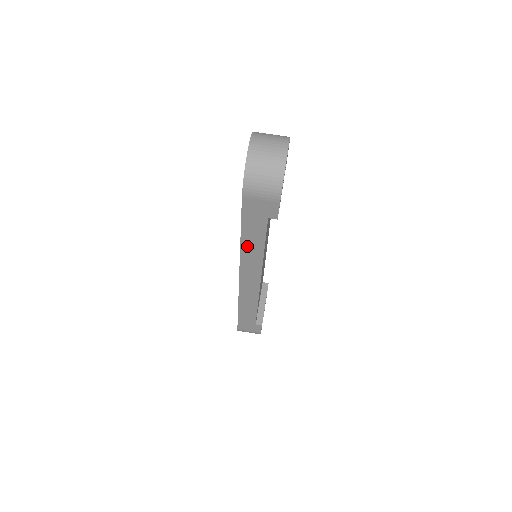
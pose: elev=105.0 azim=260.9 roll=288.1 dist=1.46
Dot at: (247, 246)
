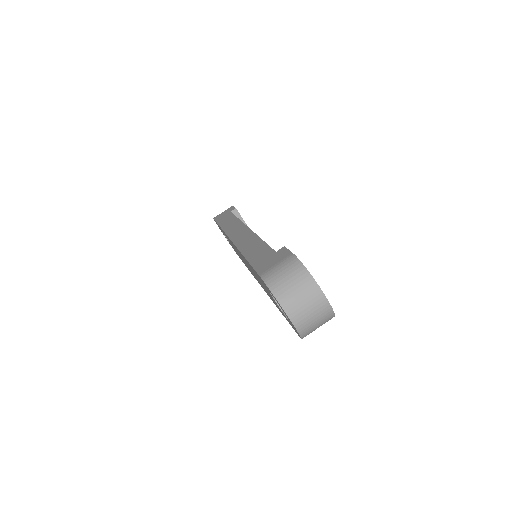
Dot at: occluded
